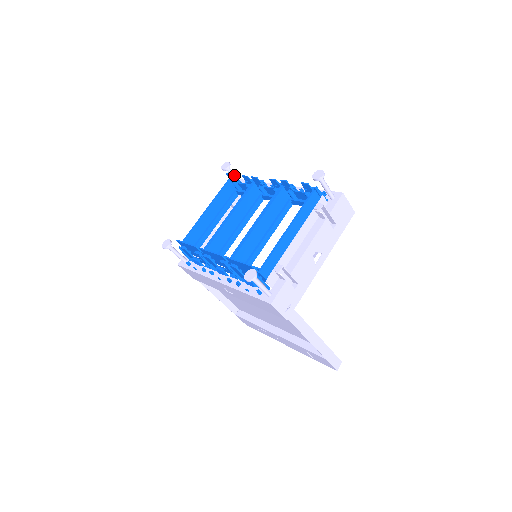
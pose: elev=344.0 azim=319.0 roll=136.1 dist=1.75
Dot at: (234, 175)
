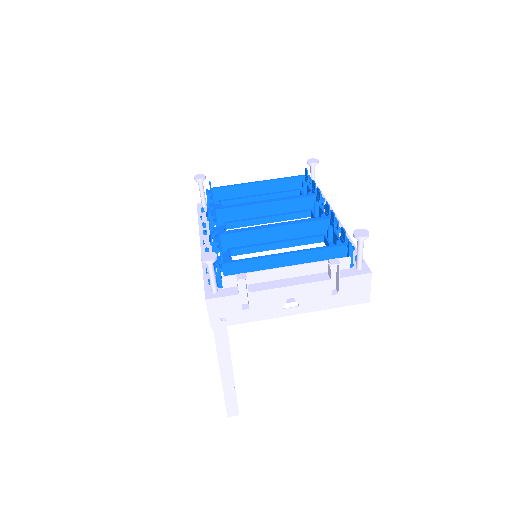
Dot at: (313, 176)
